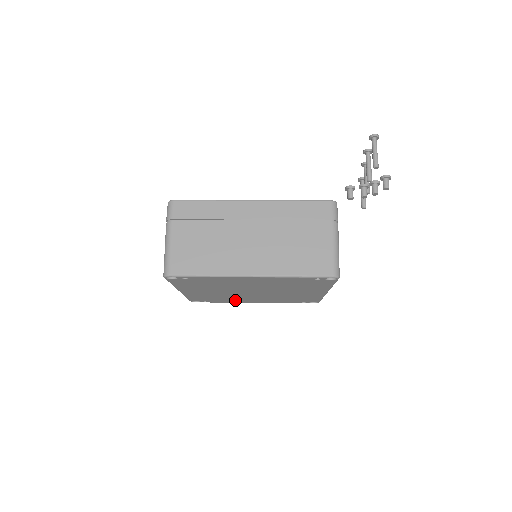
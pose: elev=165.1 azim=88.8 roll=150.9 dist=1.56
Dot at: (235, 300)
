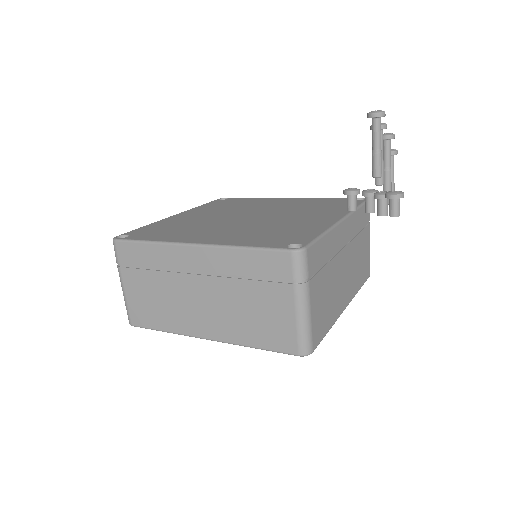
Dot at: occluded
